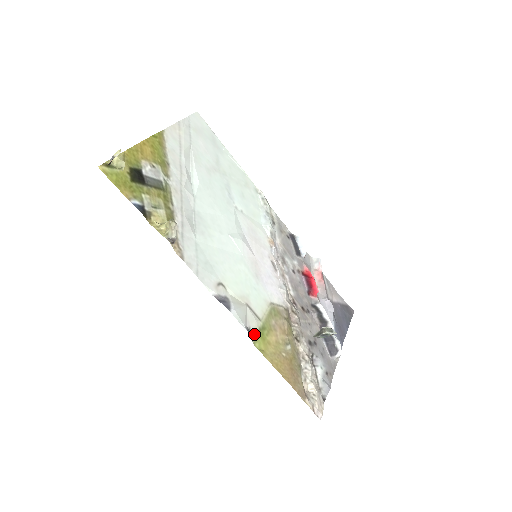
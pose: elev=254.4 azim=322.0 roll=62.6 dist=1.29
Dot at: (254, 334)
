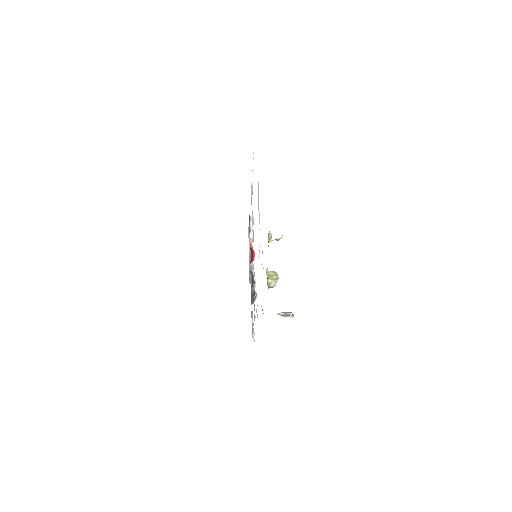
Dot at: occluded
